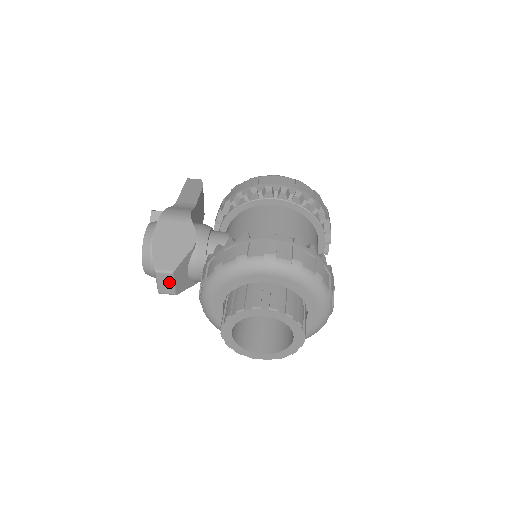
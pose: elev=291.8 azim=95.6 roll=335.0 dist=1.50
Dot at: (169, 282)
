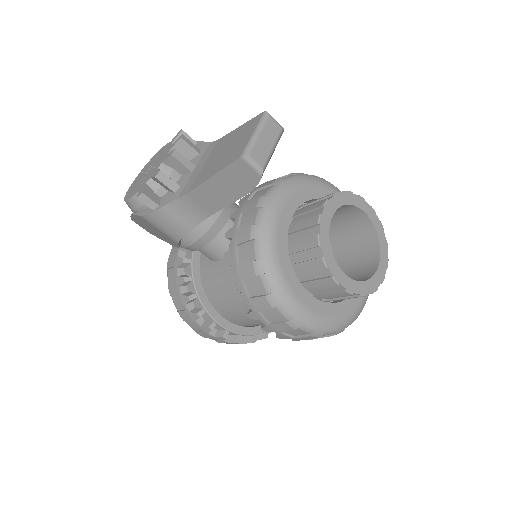
Dot at: occluded
